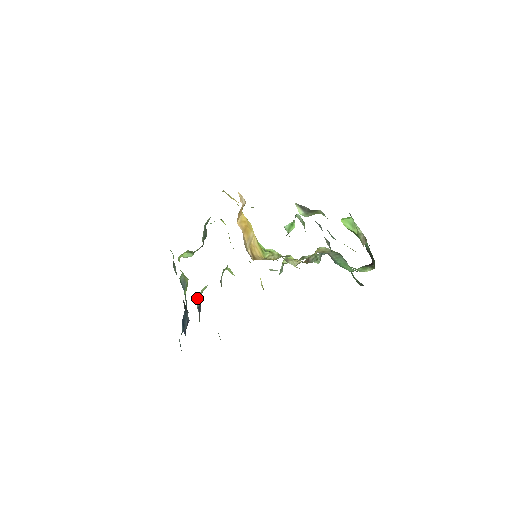
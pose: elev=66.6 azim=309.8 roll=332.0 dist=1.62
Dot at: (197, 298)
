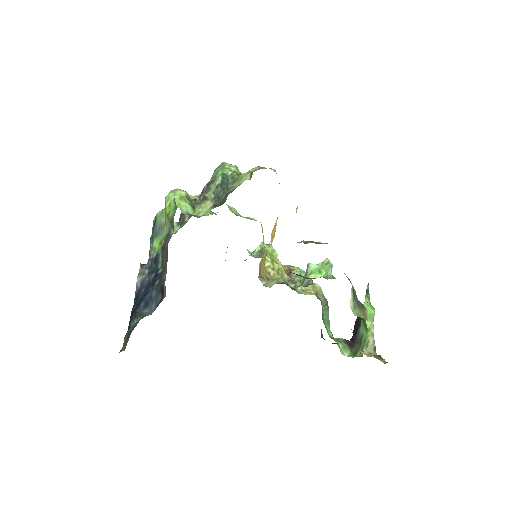
Dot at: occluded
